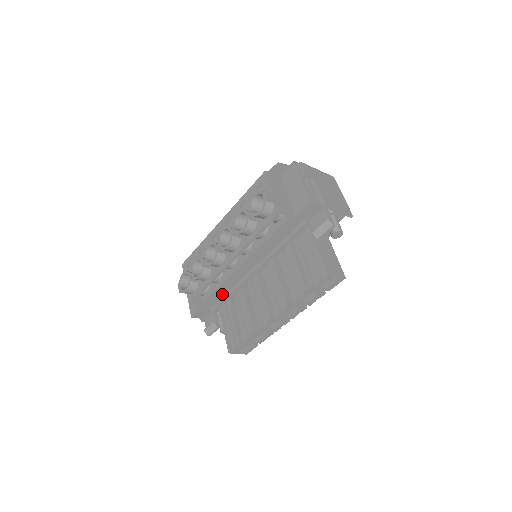
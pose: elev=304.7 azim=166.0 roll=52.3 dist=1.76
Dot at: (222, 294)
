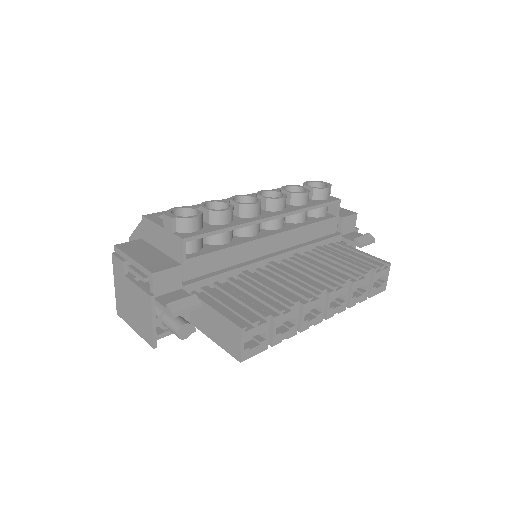
Dot at: (214, 267)
